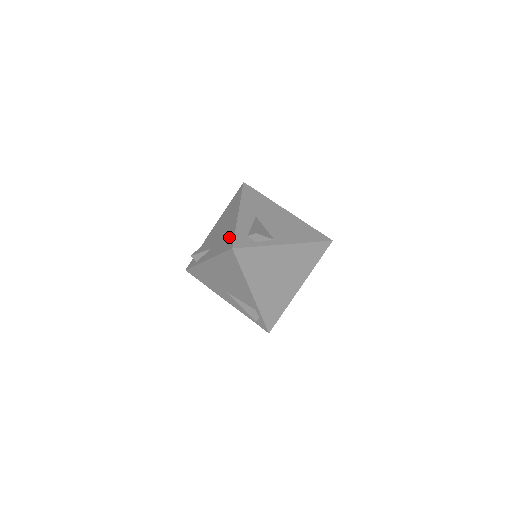
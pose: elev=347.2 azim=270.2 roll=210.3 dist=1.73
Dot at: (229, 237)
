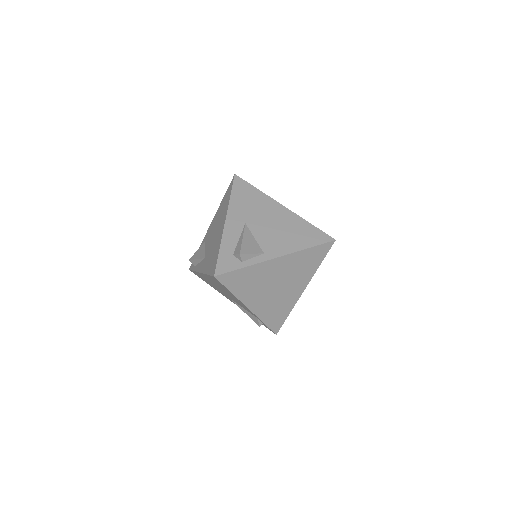
Dot at: (215, 256)
